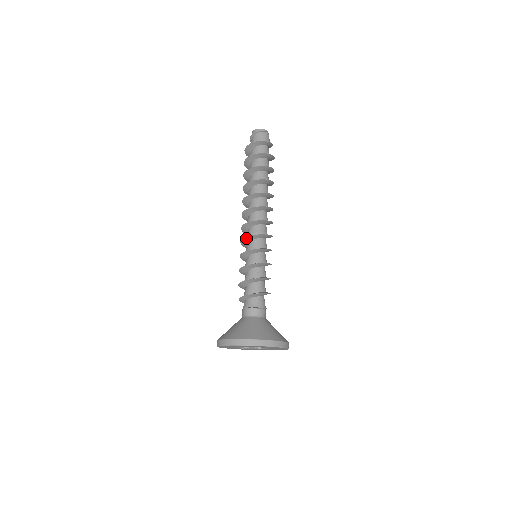
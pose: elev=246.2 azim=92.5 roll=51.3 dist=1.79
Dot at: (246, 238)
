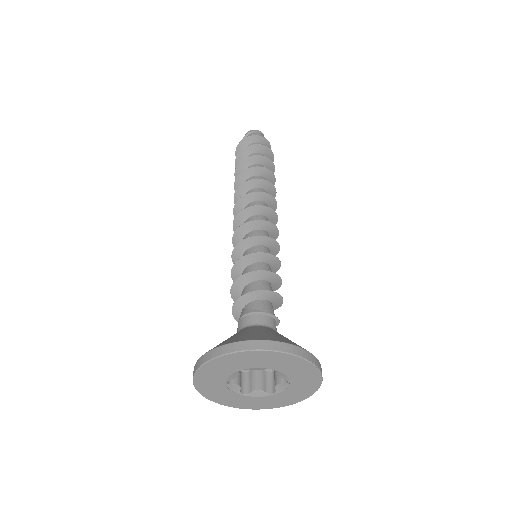
Dot at: (240, 229)
